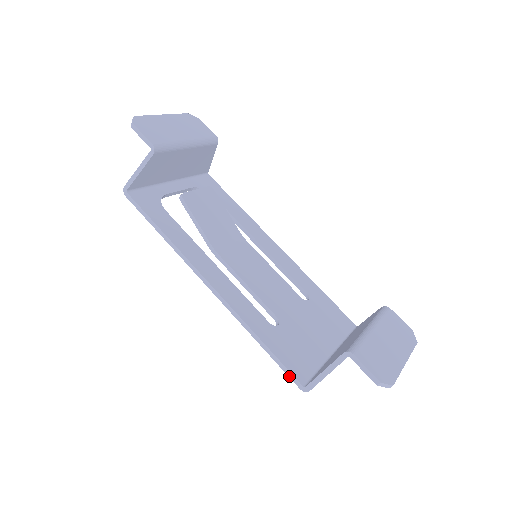
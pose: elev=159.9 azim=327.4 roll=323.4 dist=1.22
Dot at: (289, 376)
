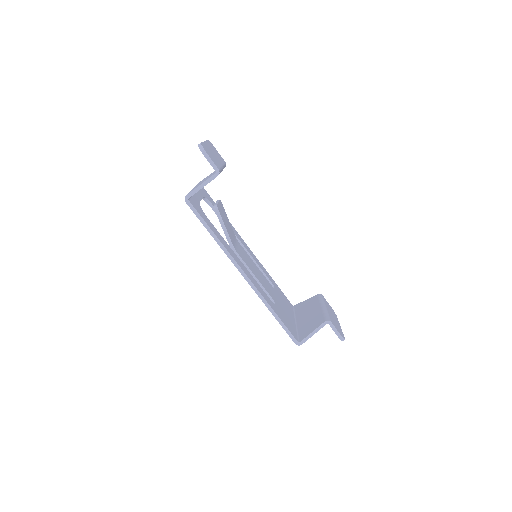
Dot at: (290, 336)
